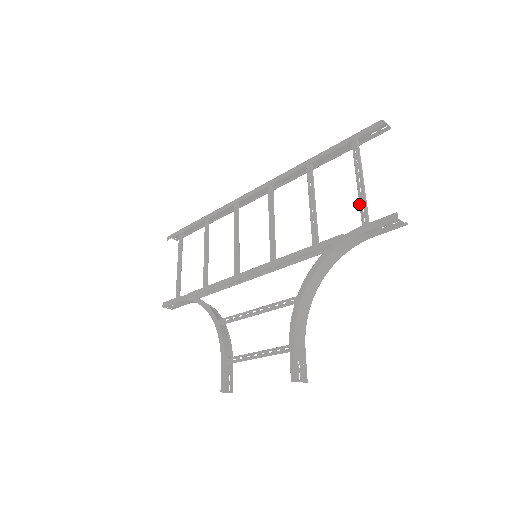
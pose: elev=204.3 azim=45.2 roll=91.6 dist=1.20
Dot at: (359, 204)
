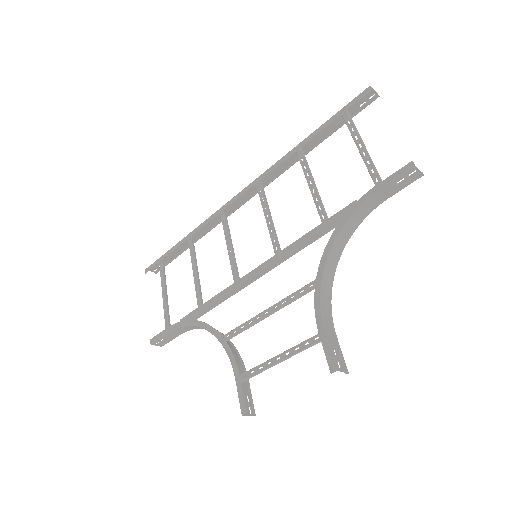
Dot at: occluded
